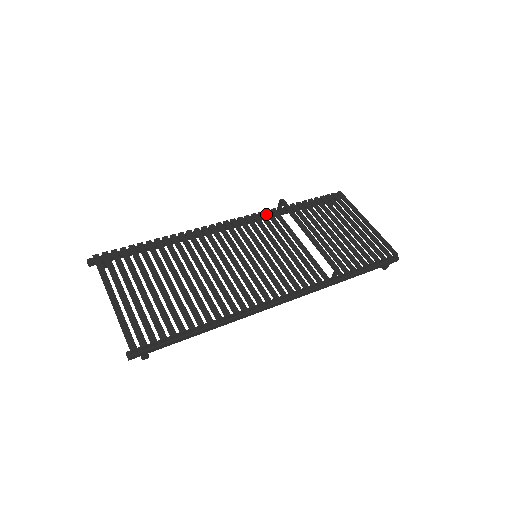
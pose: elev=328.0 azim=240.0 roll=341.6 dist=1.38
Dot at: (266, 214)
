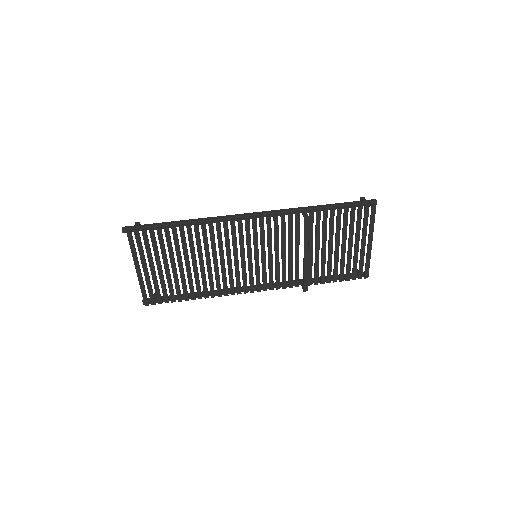
Dot at: occluded
